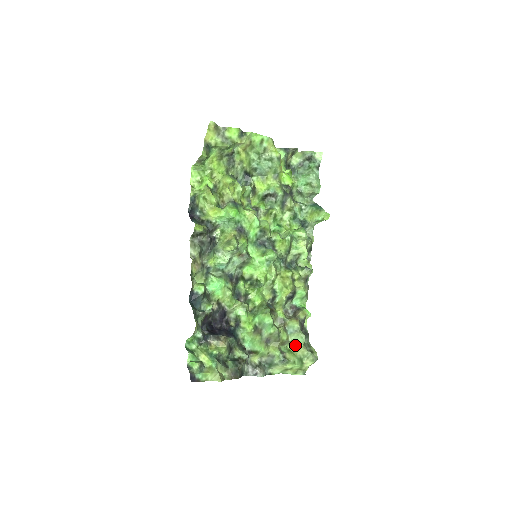
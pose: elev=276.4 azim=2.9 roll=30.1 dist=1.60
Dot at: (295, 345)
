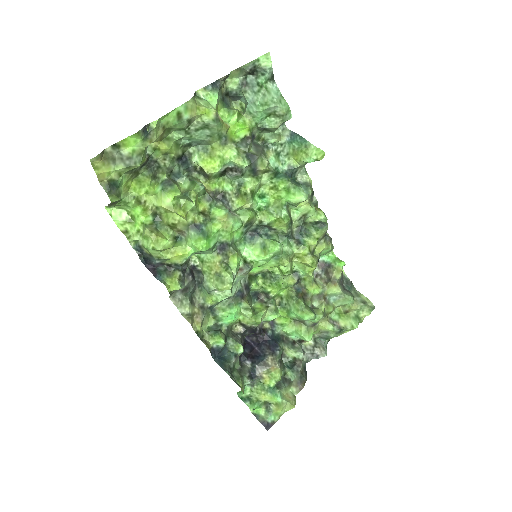
Dot at: (344, 307)
